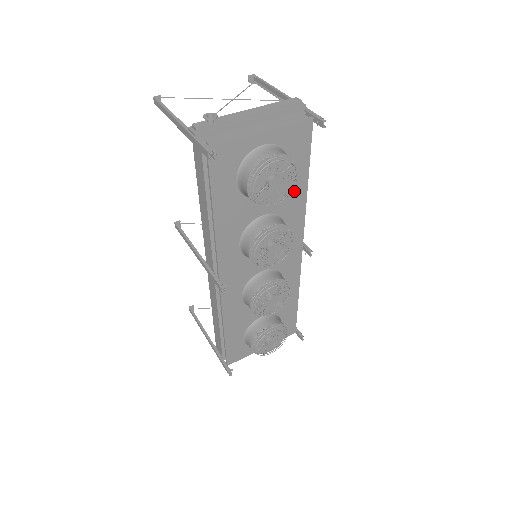
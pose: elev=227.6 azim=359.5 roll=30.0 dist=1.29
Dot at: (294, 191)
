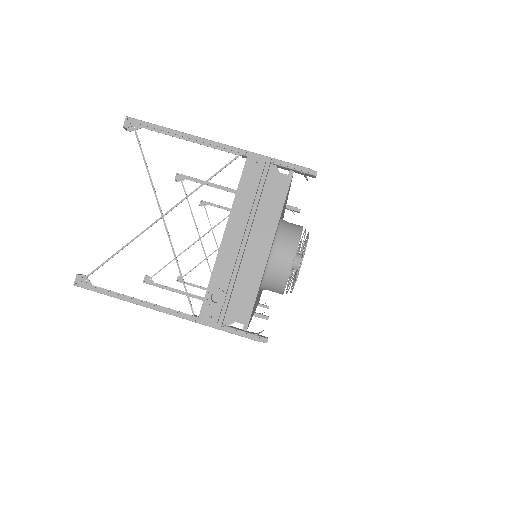
Dot at: occluded
